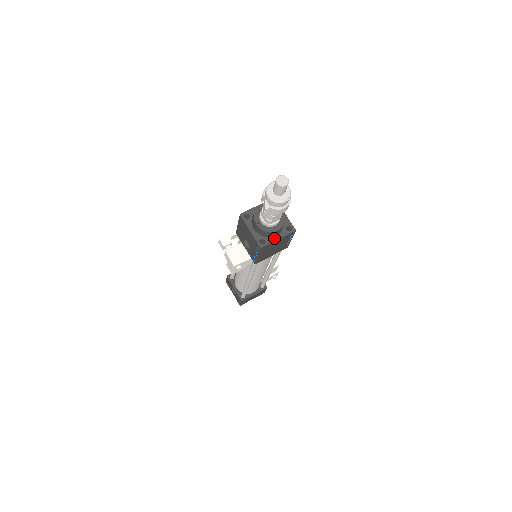
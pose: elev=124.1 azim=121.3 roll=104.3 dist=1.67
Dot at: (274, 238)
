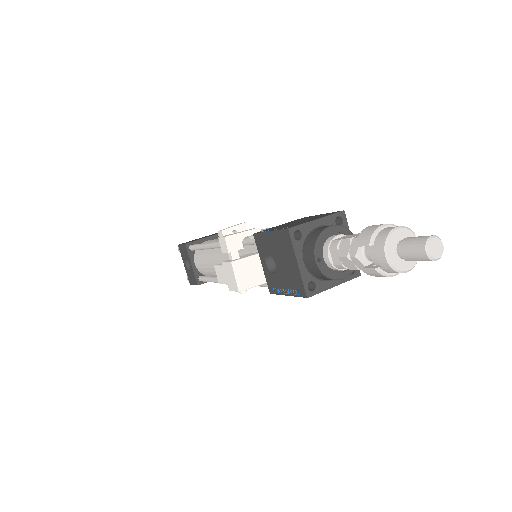
Dot at: (329, 283)
